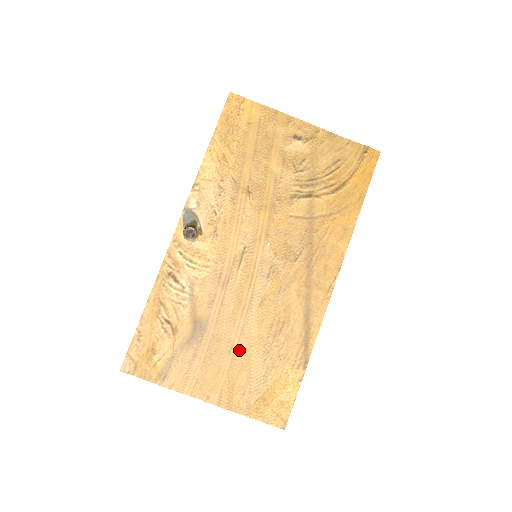
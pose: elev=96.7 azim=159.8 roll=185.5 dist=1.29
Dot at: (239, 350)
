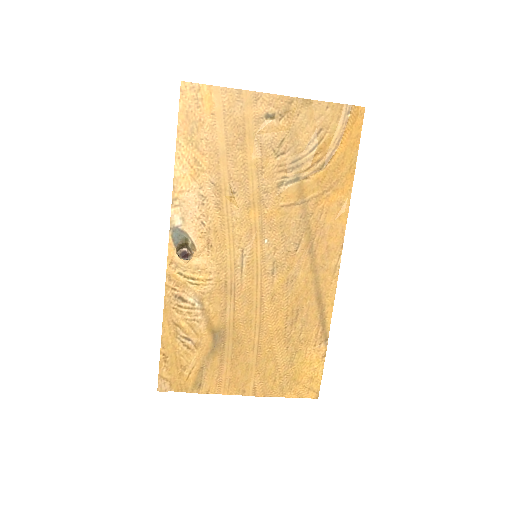
Dot at: (261, 345)
